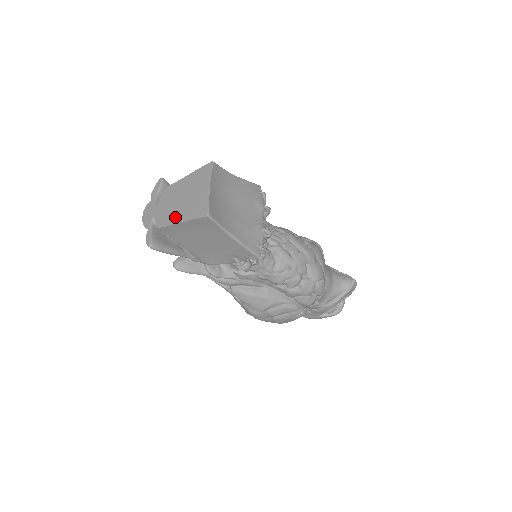
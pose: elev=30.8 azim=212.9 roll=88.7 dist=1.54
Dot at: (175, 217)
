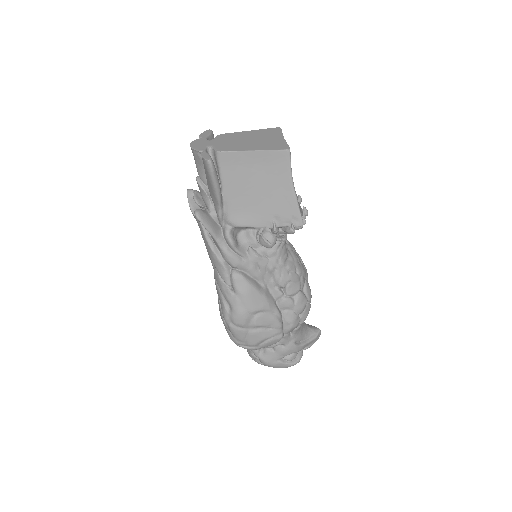
Dot at: (243, 147)
